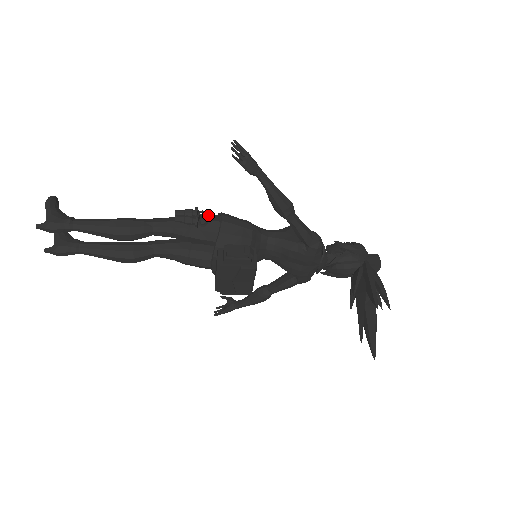
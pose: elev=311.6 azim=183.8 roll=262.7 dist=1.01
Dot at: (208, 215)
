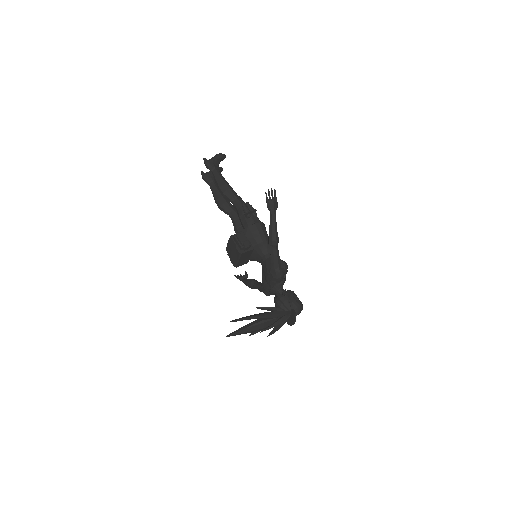
Dot at: (257, 217)
